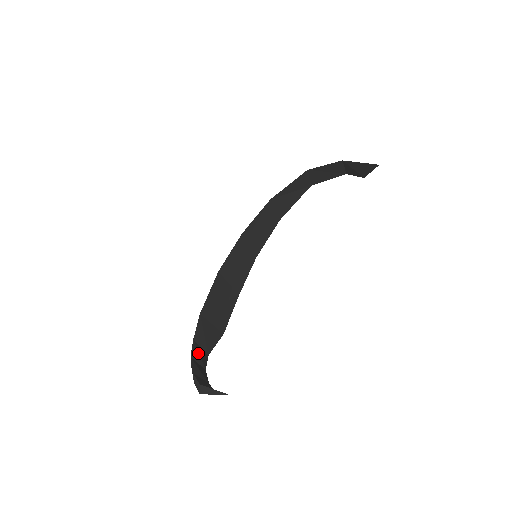
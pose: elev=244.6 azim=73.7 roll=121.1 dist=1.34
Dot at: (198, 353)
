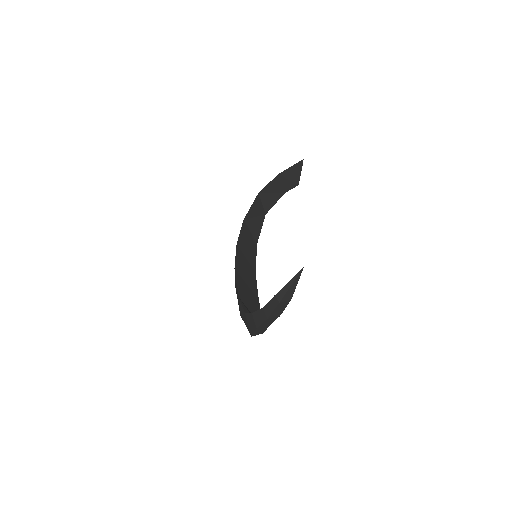
Dot at: occluded
